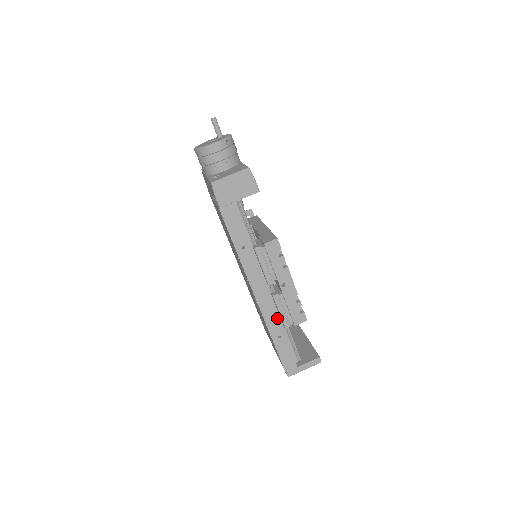
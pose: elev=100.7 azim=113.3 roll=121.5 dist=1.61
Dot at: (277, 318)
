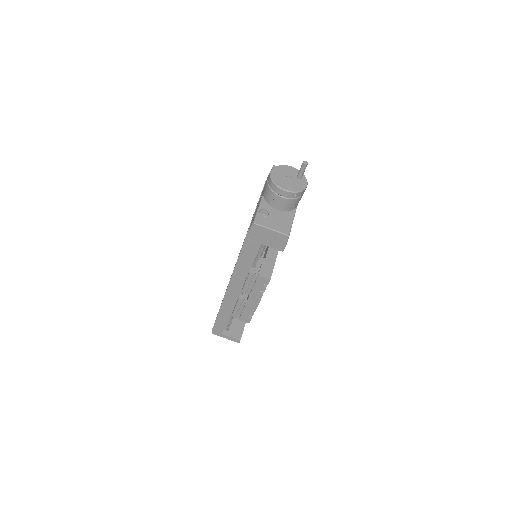
Dot at: (231, 309)
